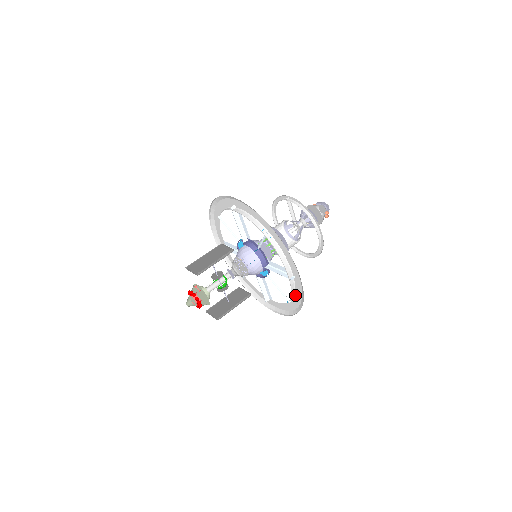
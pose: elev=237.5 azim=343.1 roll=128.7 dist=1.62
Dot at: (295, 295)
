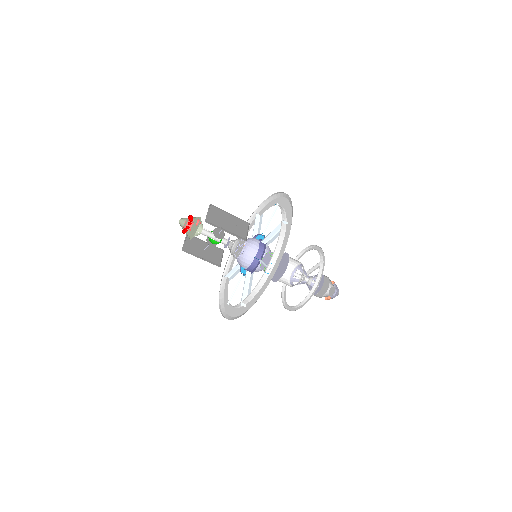
Dot at: (234, 308)
